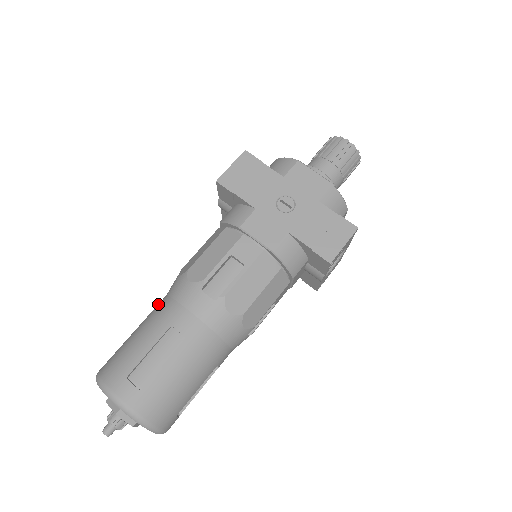
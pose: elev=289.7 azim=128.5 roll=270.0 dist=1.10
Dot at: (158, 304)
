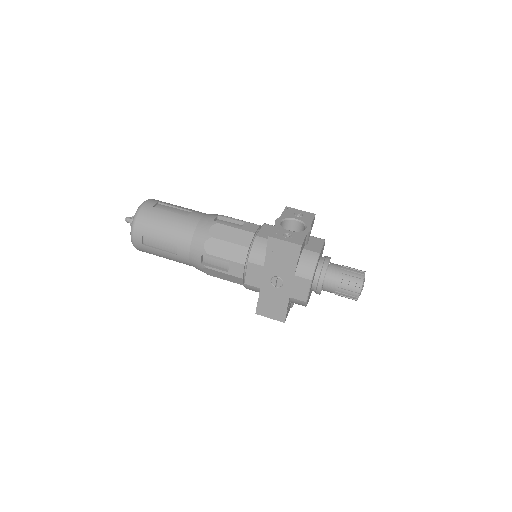
Dot at: (190, 222)
